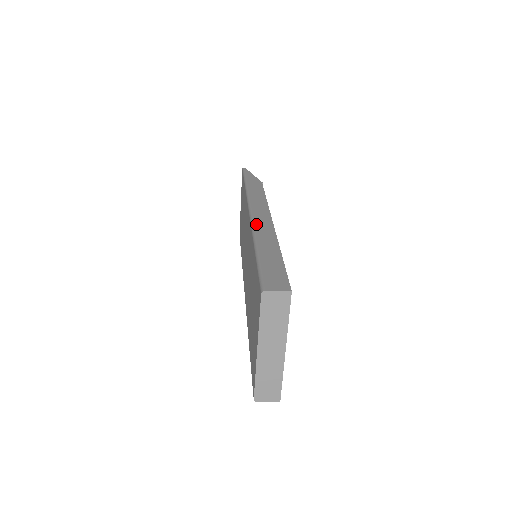
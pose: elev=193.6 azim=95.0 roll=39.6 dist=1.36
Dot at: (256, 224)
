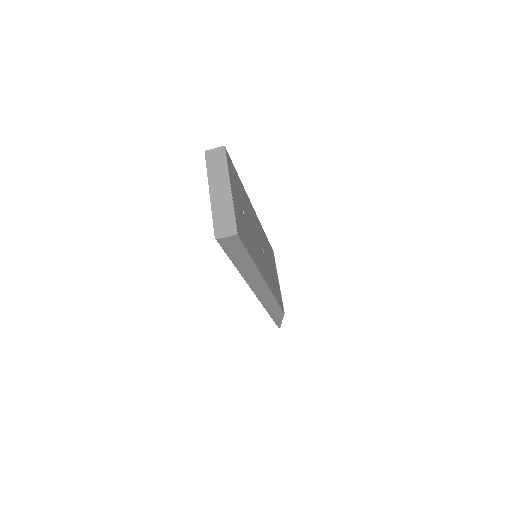
Dot at: occluded
